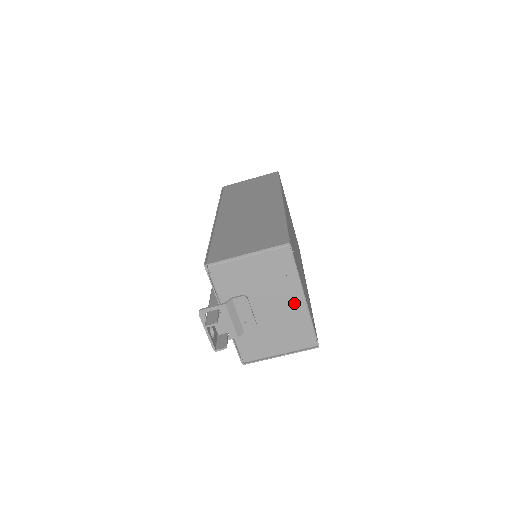
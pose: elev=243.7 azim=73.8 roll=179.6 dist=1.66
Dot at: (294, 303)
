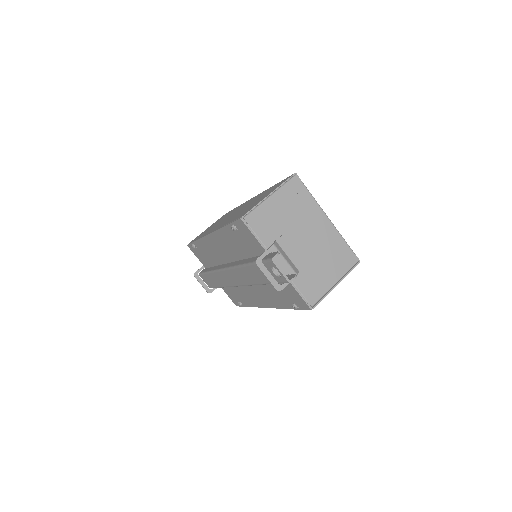
Dot at: (323, 226)
